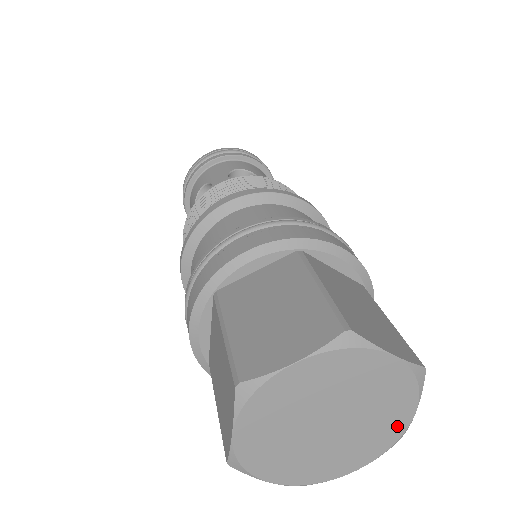
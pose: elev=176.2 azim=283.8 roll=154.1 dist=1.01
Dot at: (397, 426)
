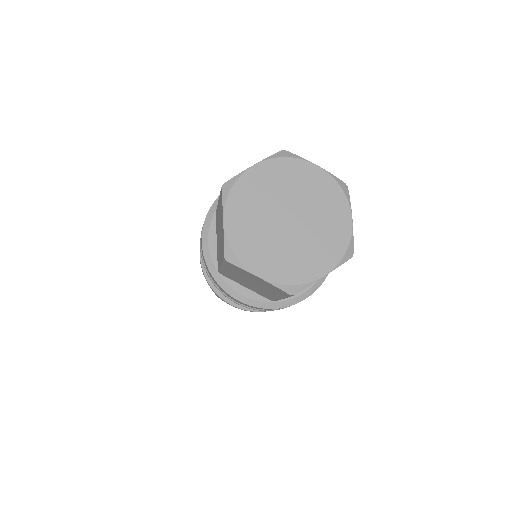
Dot at: (343, 230)
